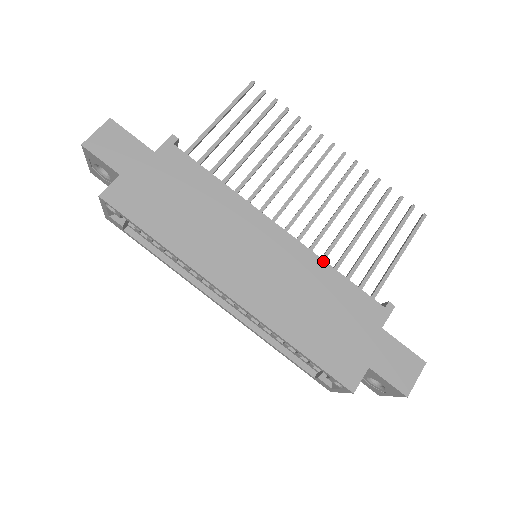
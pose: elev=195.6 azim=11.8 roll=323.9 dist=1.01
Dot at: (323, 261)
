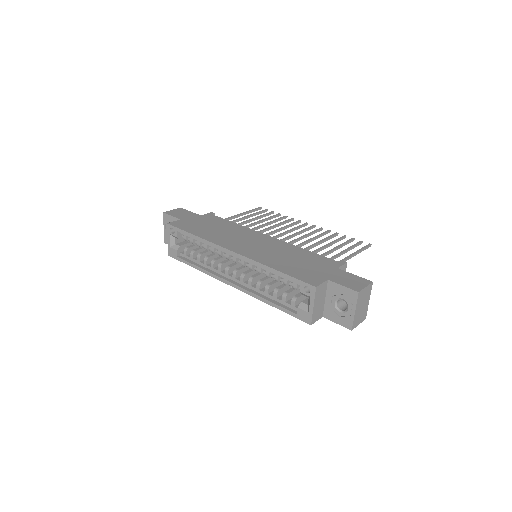
Dot at: (296, 246)
